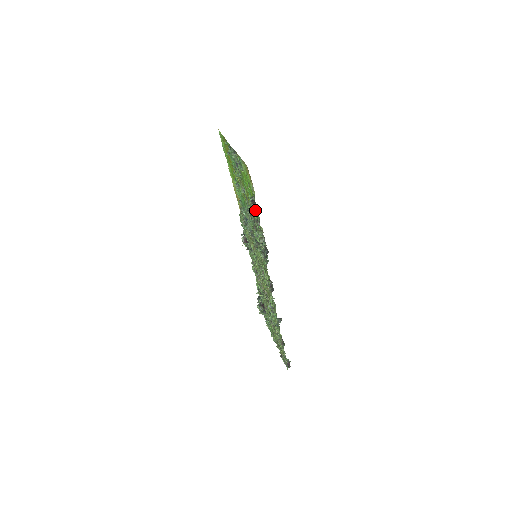
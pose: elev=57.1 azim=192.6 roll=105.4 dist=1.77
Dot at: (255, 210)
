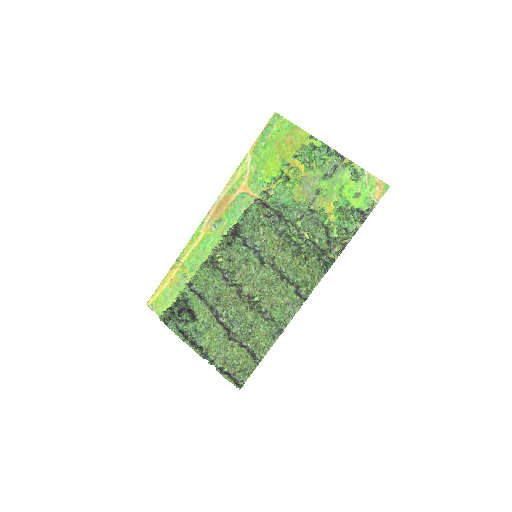
Dot at: (360, 221)
